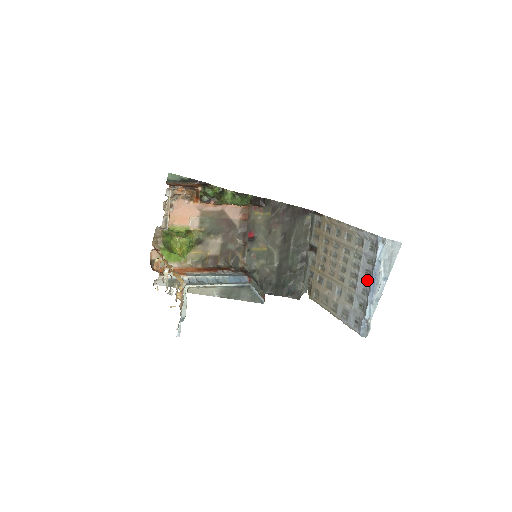
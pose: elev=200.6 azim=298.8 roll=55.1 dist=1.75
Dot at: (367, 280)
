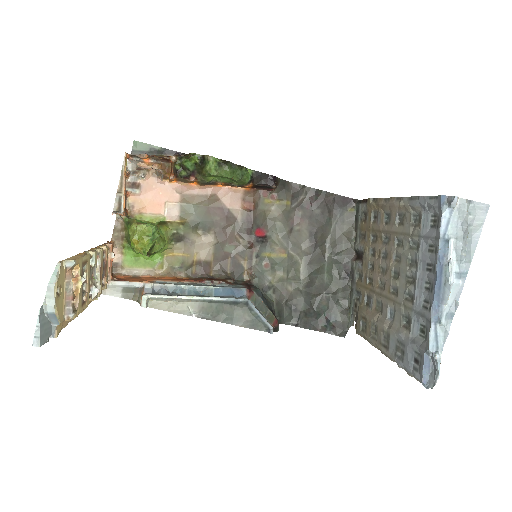
Dot at: (430, 282)
